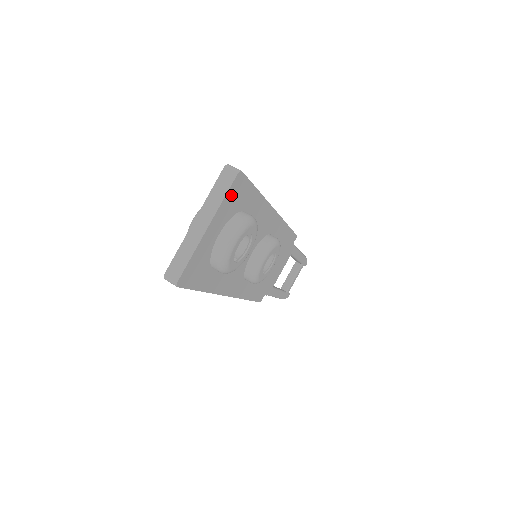
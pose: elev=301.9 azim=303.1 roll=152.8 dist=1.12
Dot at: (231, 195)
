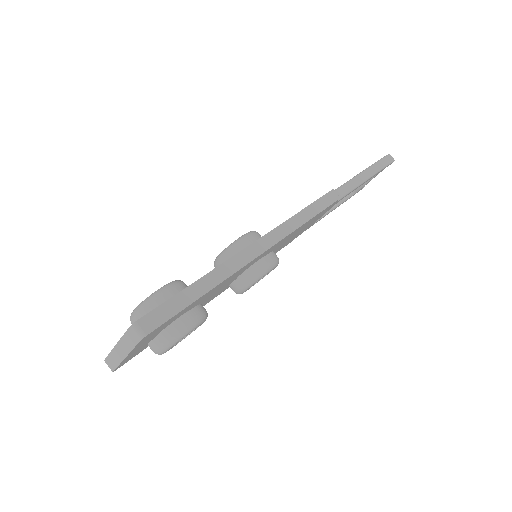
Dot at: (145, 339)
